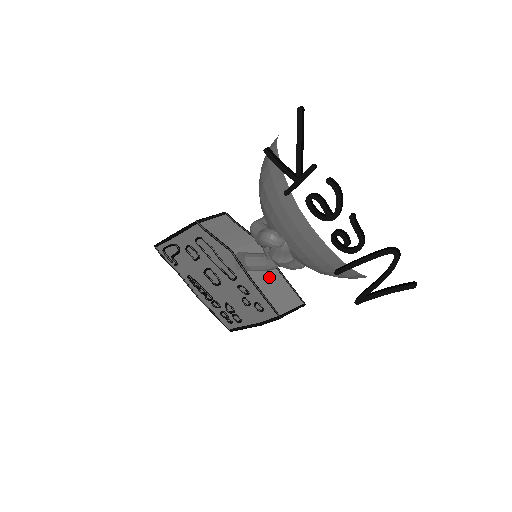
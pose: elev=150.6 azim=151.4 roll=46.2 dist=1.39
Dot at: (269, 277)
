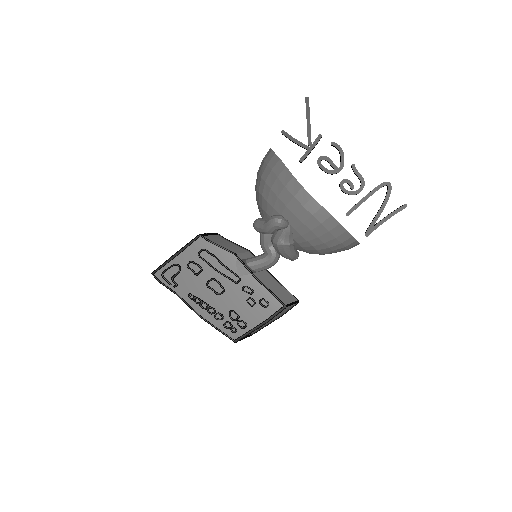
Dot at: (266, 278)
